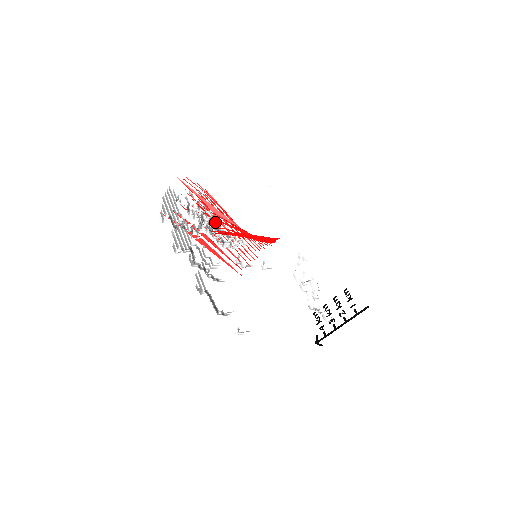
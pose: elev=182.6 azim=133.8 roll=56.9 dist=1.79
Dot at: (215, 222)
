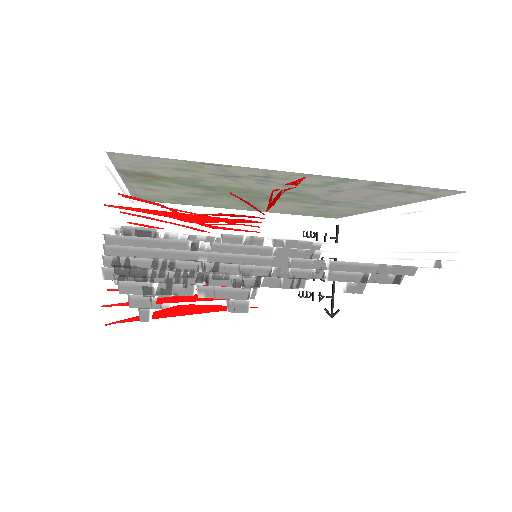
Dot at: occluded
